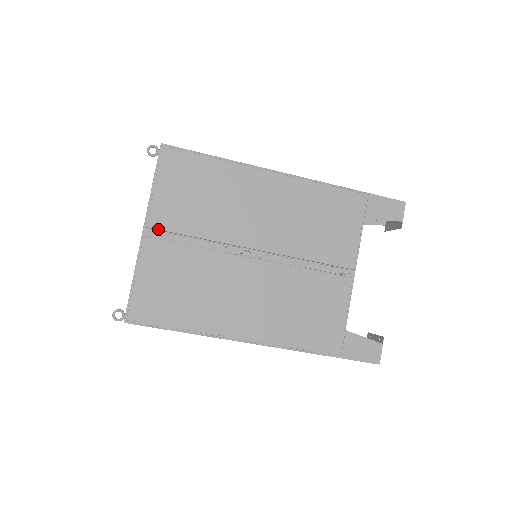
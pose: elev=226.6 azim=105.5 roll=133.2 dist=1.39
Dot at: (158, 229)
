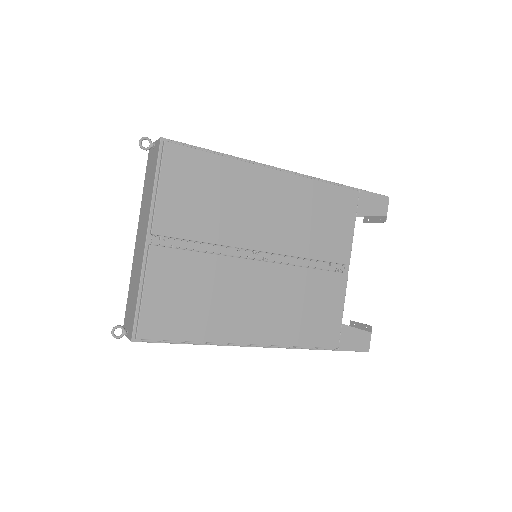
Dot at: (164, 236)
